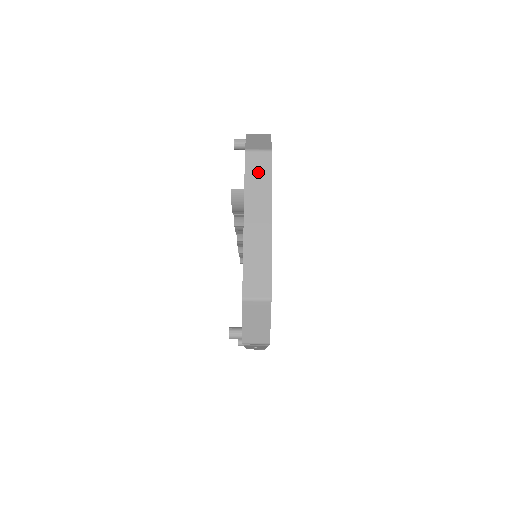
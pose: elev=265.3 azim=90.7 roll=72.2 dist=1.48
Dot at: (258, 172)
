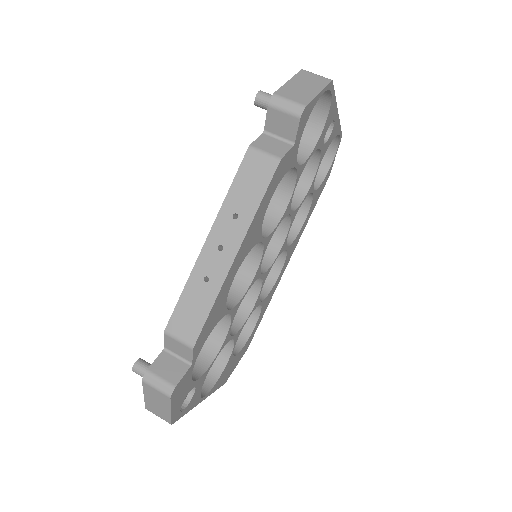
Dot at: occluded
